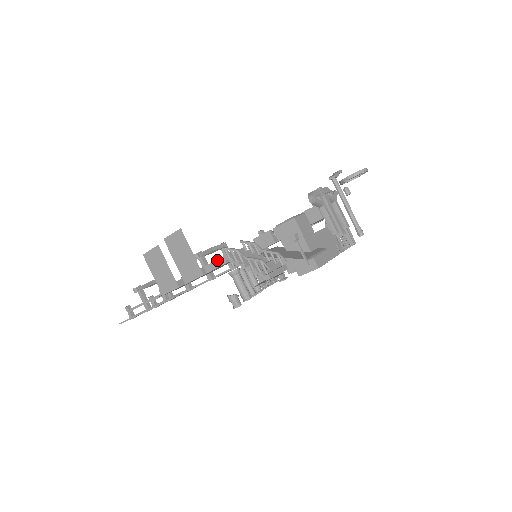
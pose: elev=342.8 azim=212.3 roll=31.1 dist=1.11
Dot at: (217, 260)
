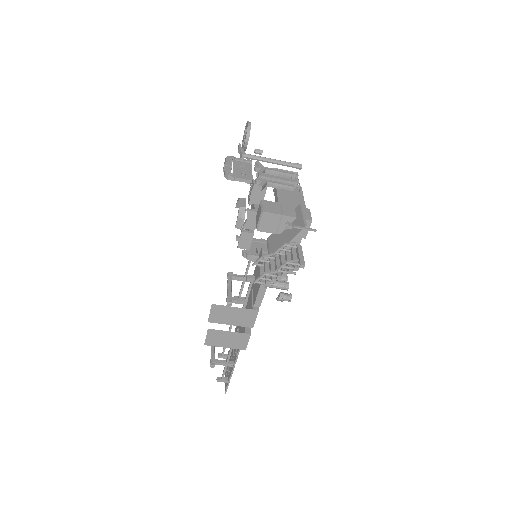
Dot at: (258, 293)
